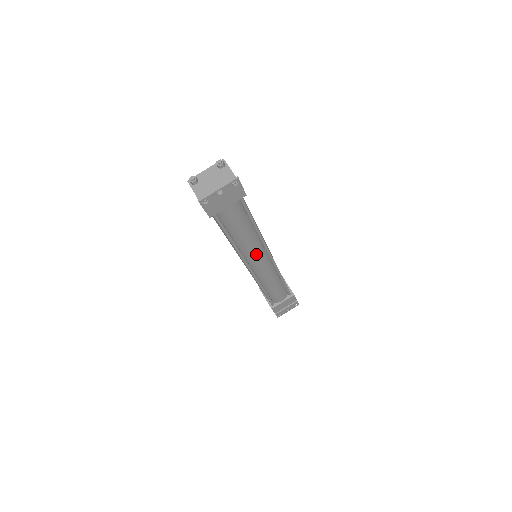
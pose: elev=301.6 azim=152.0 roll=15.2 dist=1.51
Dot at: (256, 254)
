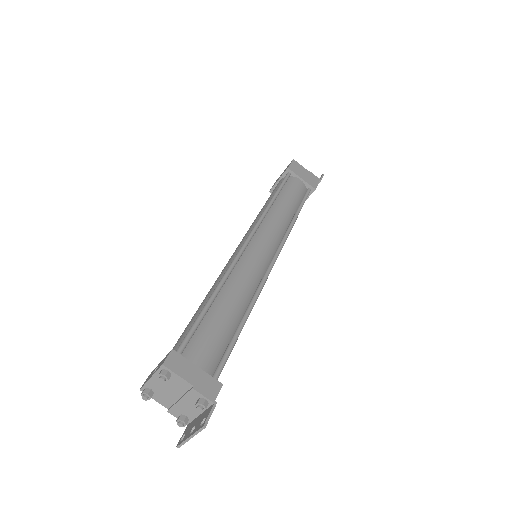
Dot at: occluded
